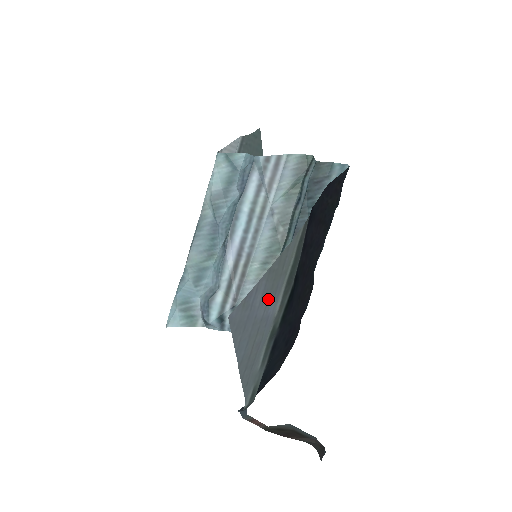
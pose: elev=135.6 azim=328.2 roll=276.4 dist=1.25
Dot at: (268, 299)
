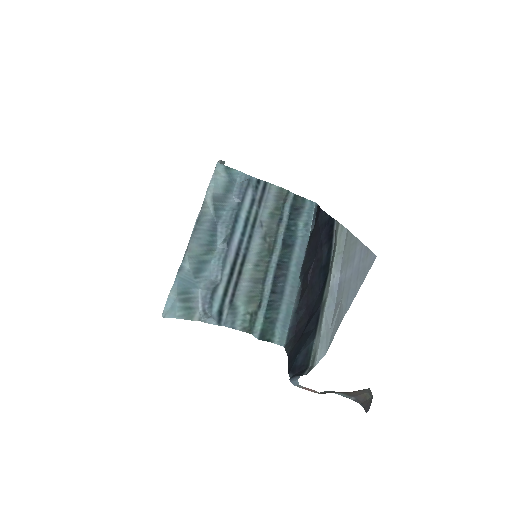
Dot at: (347, 266)
